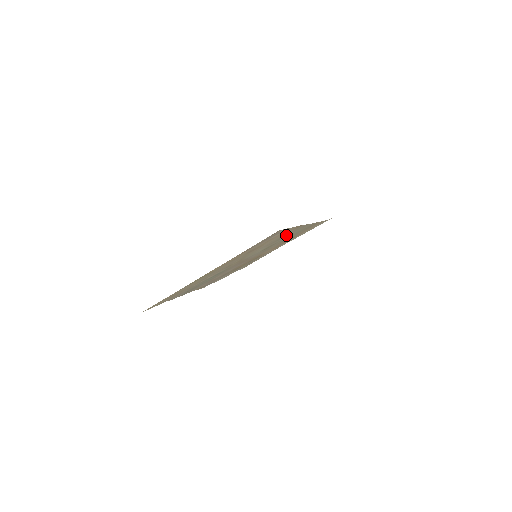
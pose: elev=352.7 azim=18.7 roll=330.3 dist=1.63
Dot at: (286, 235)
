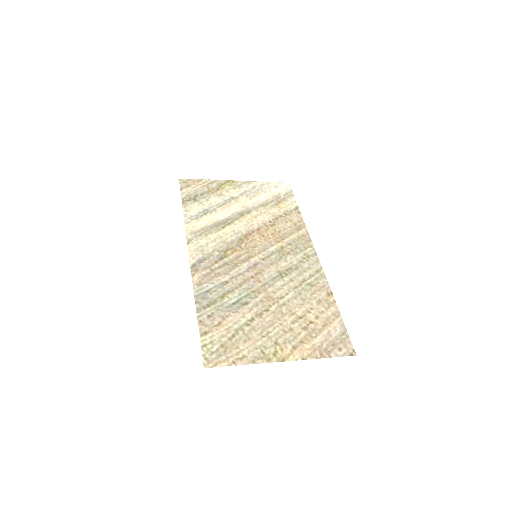
Dot at: (310, 282)
